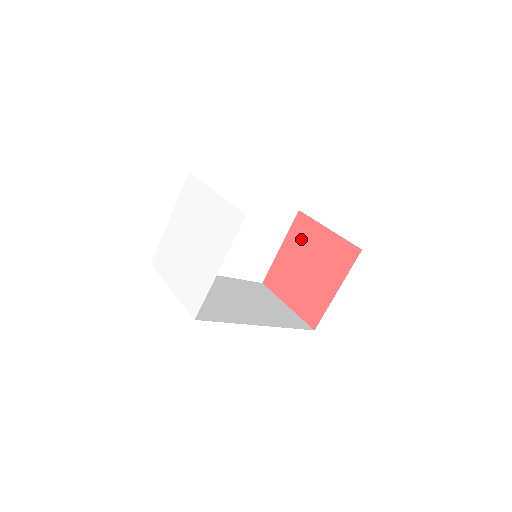
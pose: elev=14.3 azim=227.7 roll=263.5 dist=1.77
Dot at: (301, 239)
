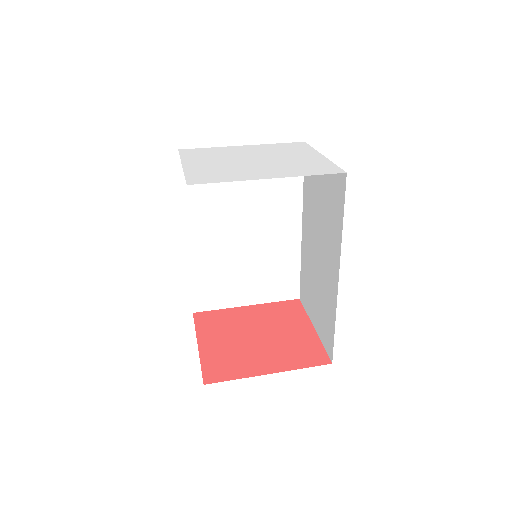
Dot at: (222, 325)
